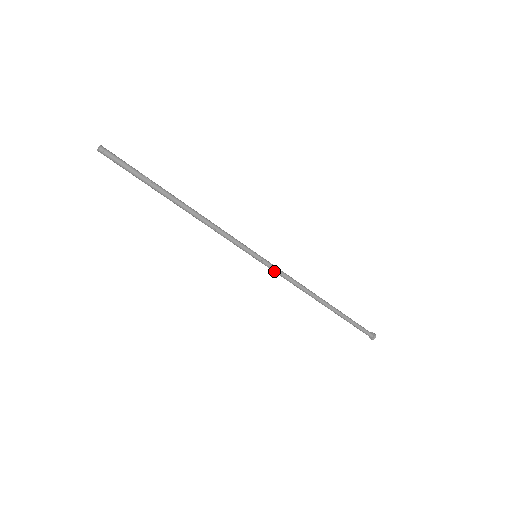
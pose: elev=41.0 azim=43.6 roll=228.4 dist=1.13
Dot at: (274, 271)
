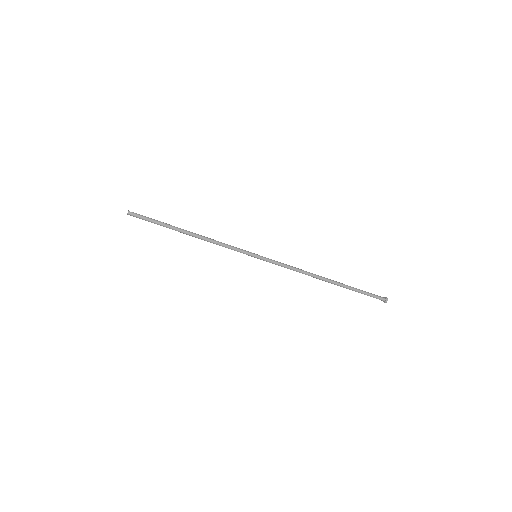
Dot at: occluded
